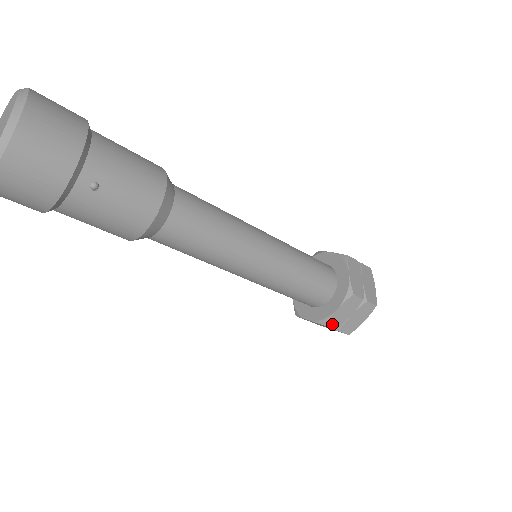
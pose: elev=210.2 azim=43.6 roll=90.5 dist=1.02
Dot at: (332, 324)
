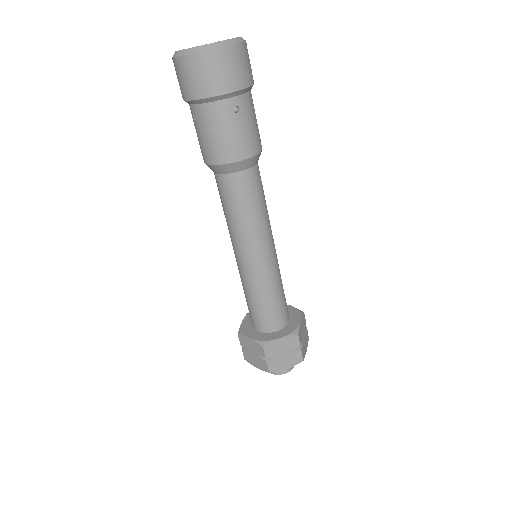
Dot at: (268, 350)
